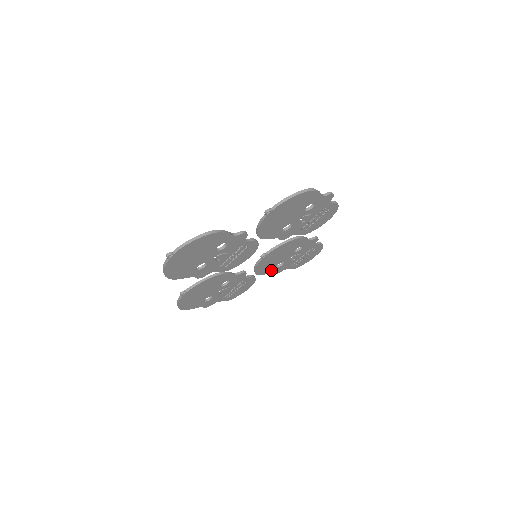
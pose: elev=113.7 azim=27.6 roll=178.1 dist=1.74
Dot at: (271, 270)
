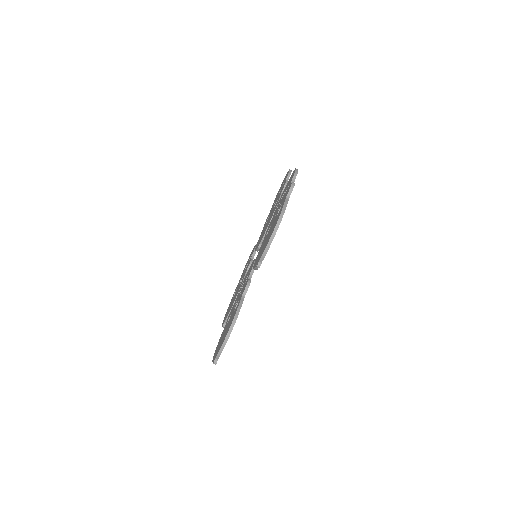
Dot at: occluded
